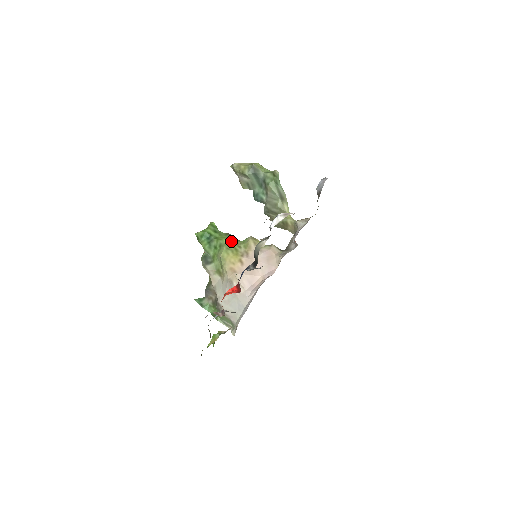
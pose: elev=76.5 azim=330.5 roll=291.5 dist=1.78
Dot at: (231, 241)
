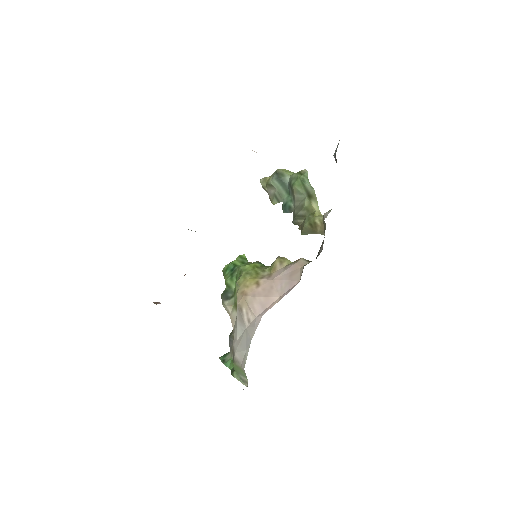
Dot at: (254, 266)
